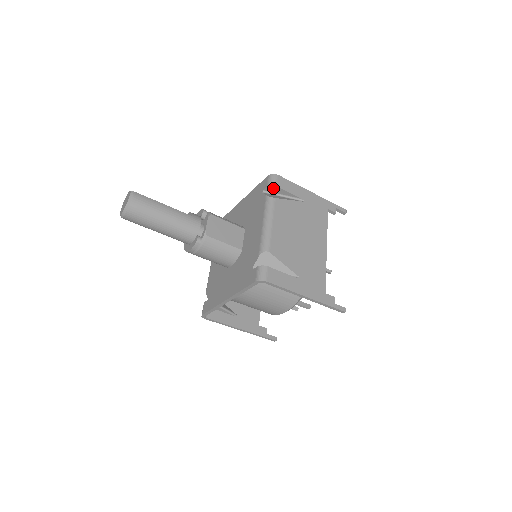
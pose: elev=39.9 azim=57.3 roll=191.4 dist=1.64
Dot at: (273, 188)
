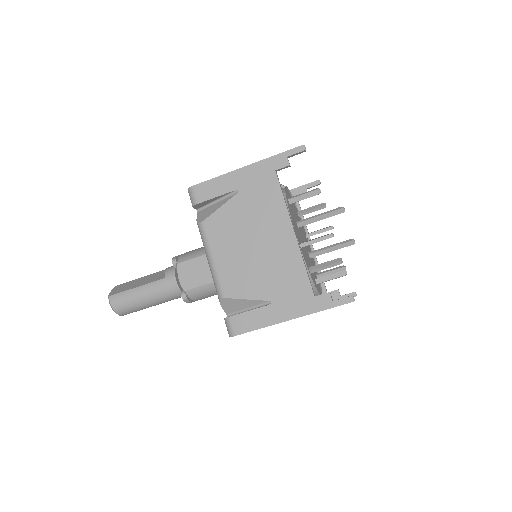
Dot at: (199, 205)
